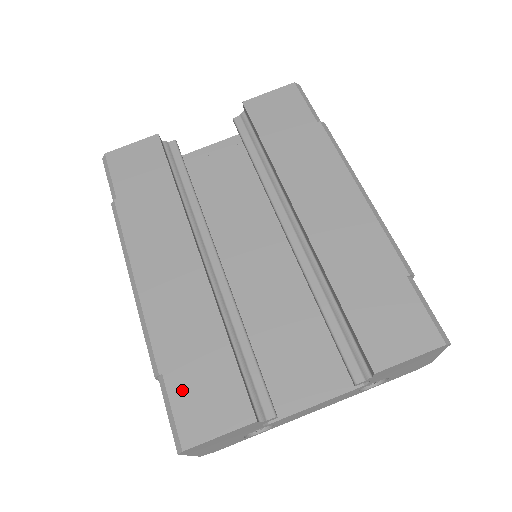
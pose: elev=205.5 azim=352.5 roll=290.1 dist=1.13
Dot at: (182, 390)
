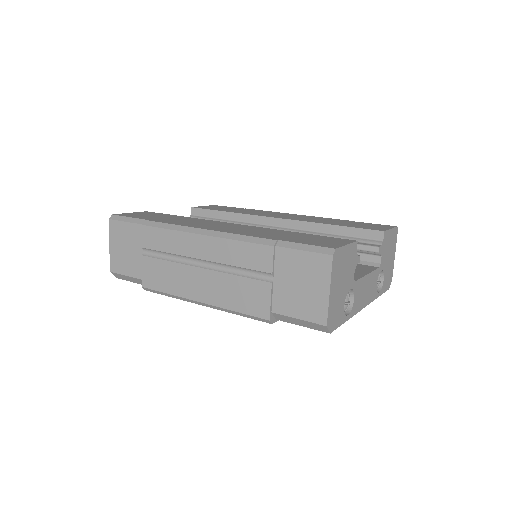
Dot at: (300, 241)
